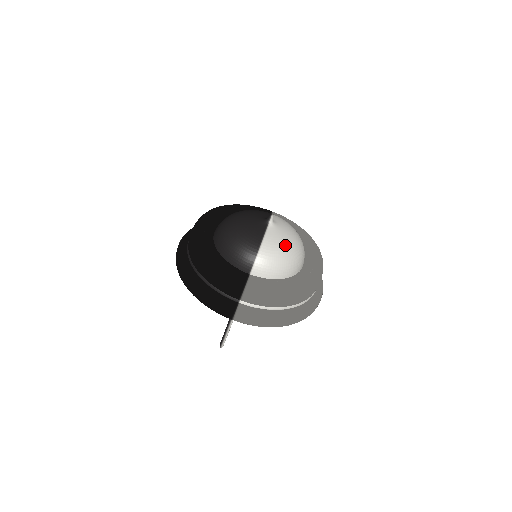
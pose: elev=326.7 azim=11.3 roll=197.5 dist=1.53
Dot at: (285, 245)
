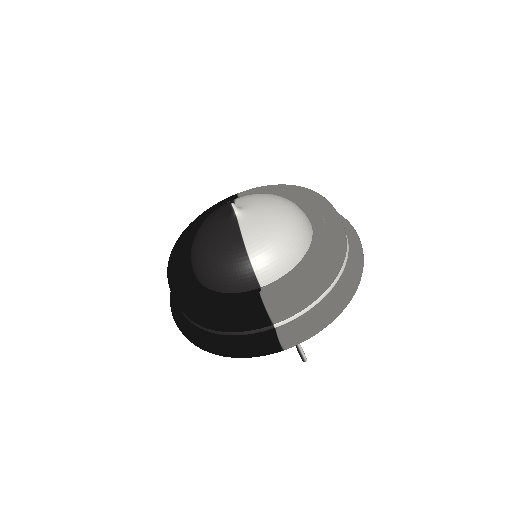
Dot at: (272, 224)
